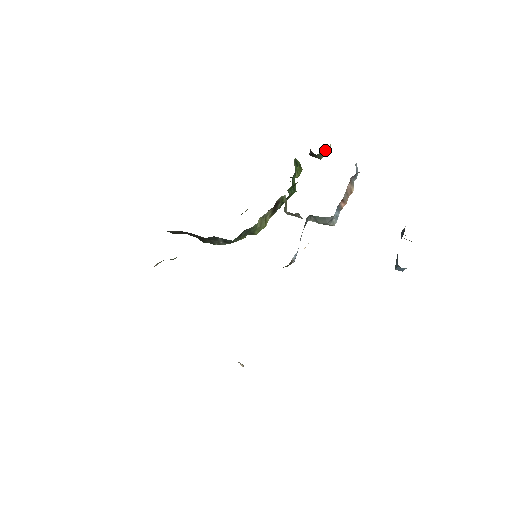
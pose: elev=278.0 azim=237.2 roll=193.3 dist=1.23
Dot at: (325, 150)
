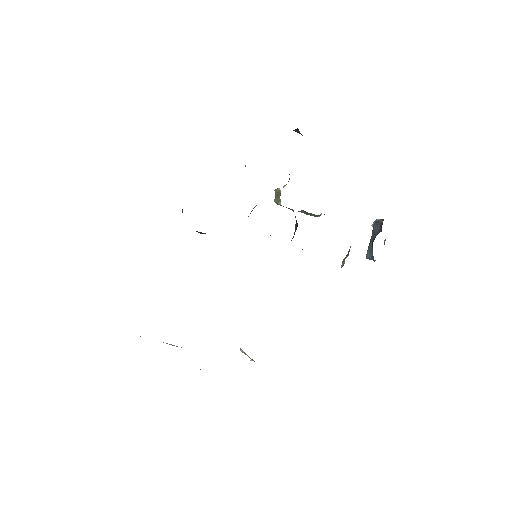
Dot at: occluded
